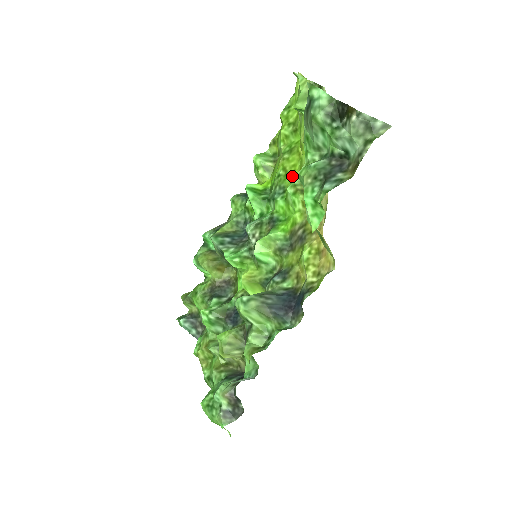
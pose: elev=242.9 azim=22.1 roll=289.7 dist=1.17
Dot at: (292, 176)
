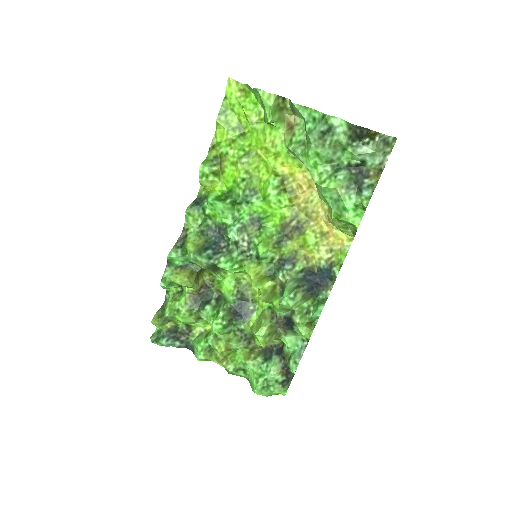
Dot at: (258, 177)
